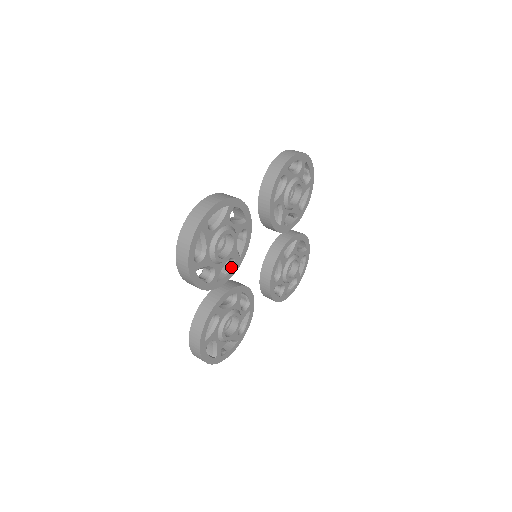
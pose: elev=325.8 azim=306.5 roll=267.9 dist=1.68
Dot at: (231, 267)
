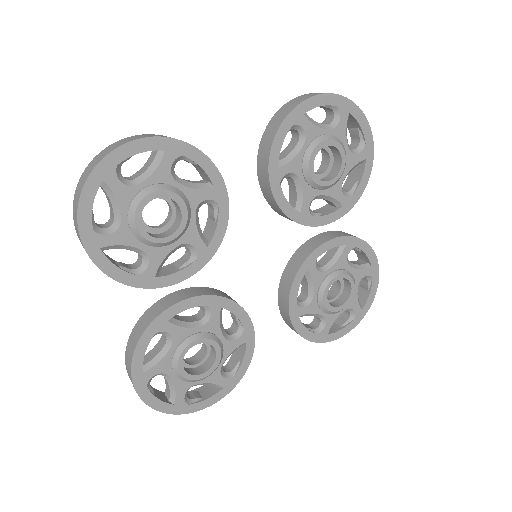
Dot at: (191, 260)
